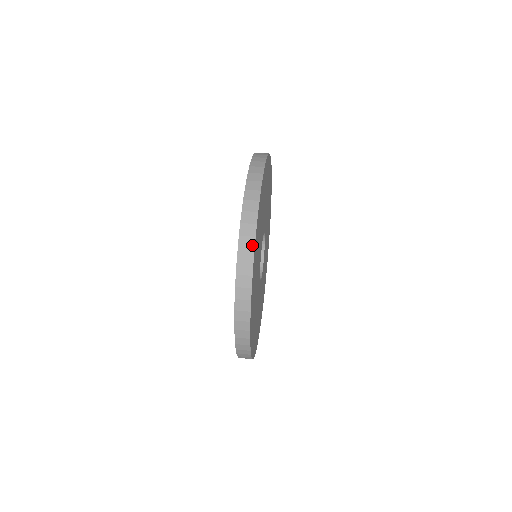
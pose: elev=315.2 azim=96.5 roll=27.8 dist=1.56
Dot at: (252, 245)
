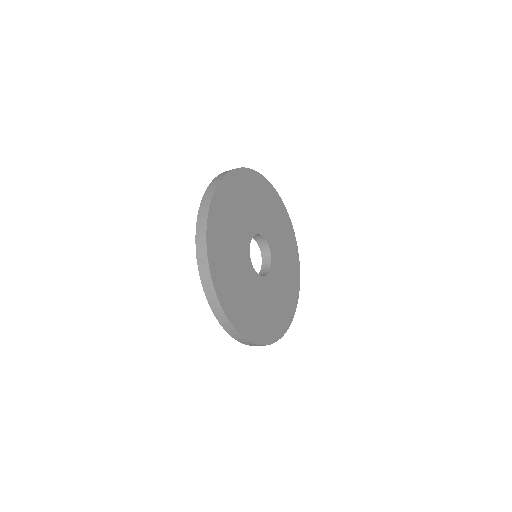
Dot at: (265, 180)
